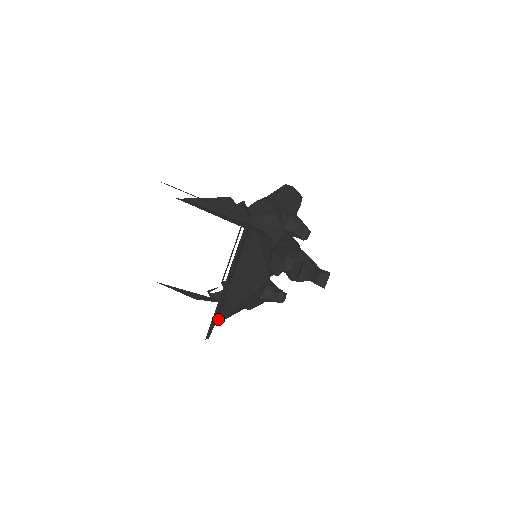
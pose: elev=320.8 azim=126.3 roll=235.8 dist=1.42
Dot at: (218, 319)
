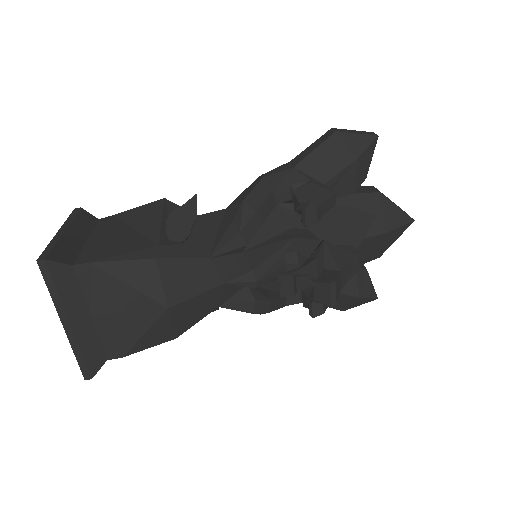
Dot at: (110, 357)
